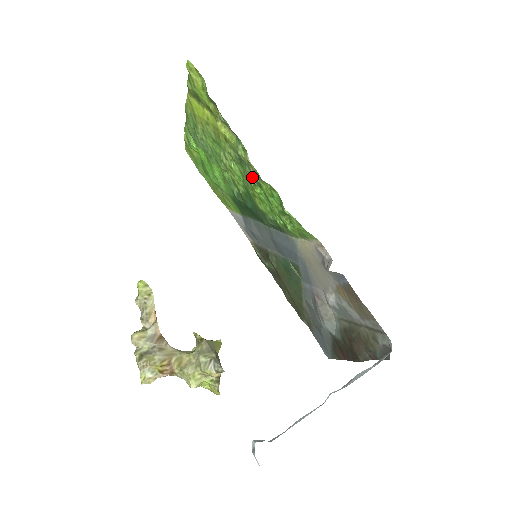
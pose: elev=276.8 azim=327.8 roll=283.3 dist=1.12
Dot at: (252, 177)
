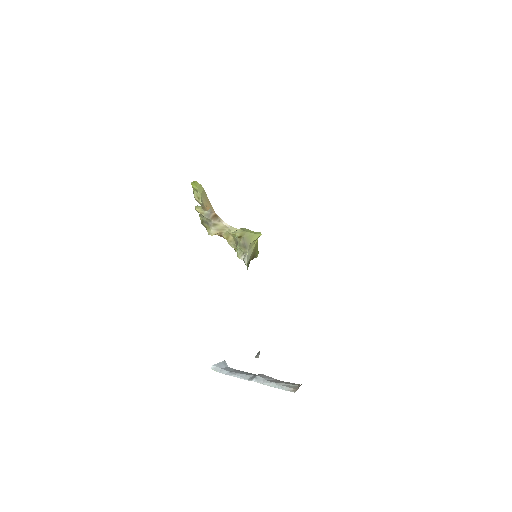
Dot at: occluded
